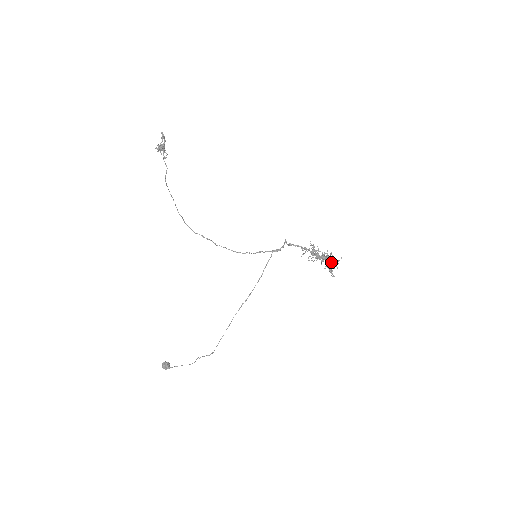
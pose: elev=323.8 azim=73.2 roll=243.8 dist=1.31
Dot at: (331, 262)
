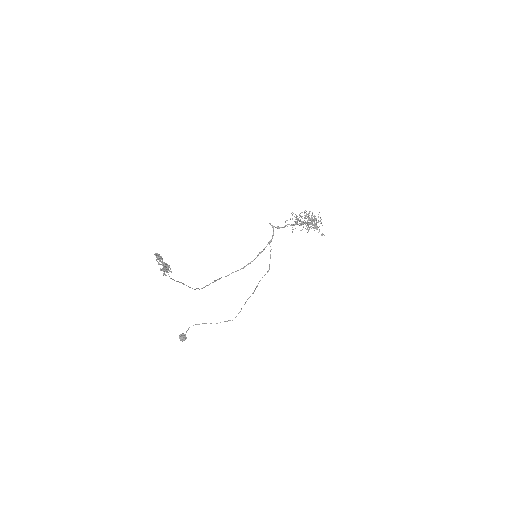
Dot at: (314, 221)
